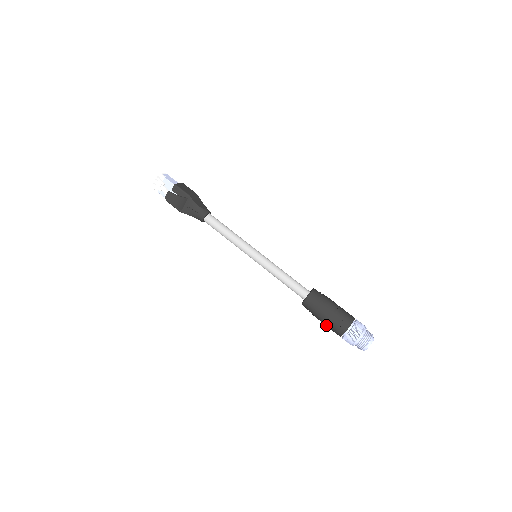
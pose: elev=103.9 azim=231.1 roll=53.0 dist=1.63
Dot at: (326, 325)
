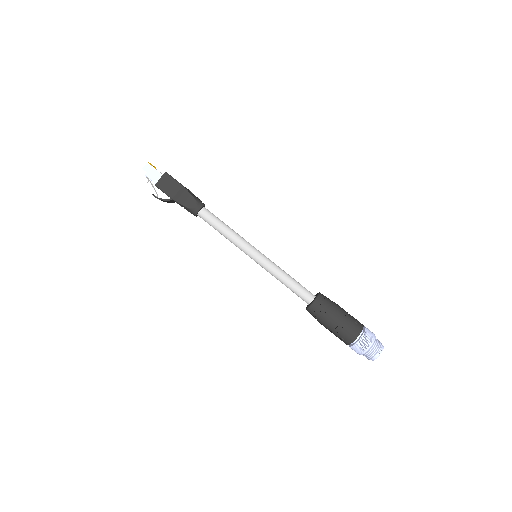
Dot at: occluded
